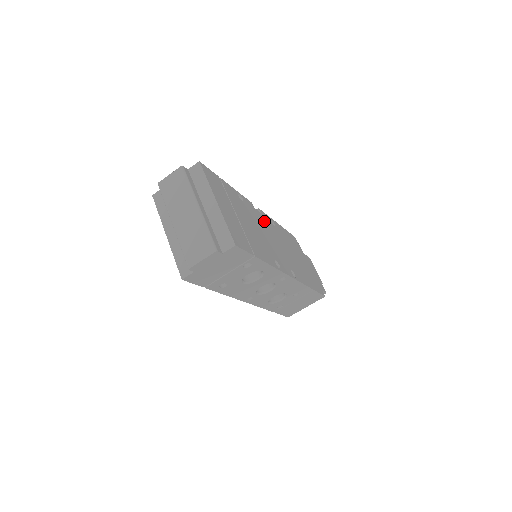
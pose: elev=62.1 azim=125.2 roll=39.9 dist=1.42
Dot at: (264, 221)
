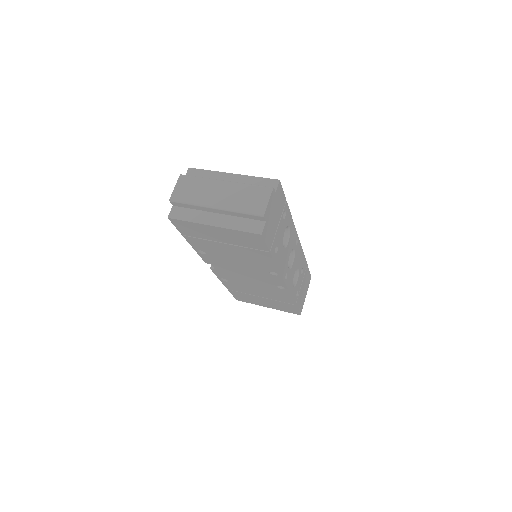
Dot at: occluded
